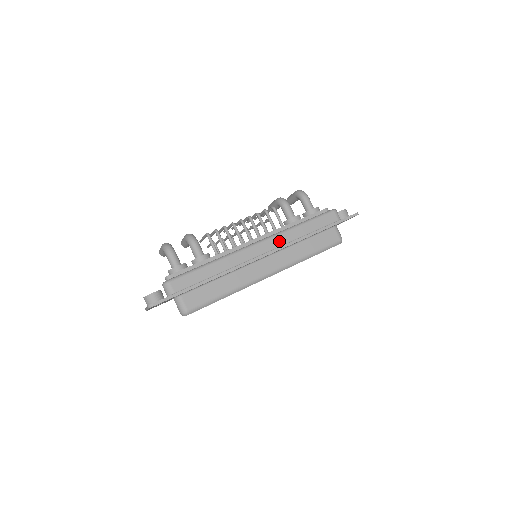
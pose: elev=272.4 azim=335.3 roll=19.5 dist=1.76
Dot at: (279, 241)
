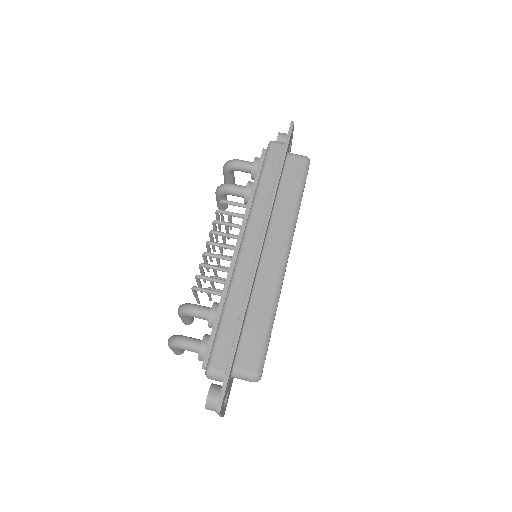
Dot at: (258, 220)
